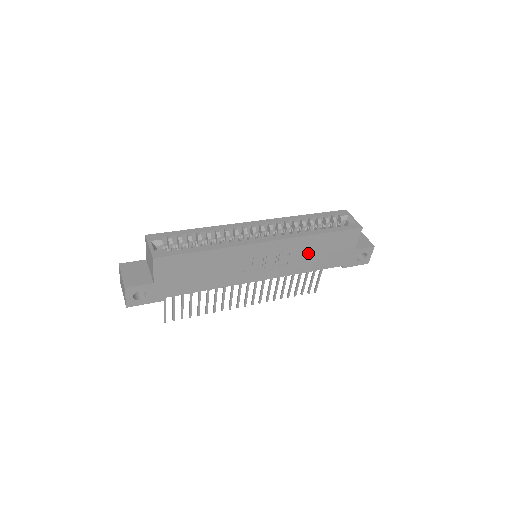
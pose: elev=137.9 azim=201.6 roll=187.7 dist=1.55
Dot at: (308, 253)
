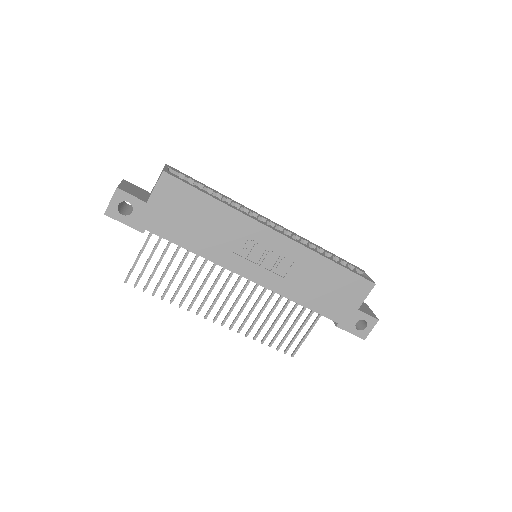
Dot at: (310, 278)
